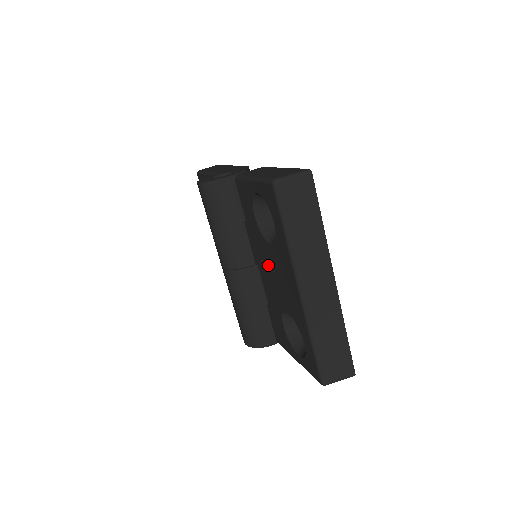
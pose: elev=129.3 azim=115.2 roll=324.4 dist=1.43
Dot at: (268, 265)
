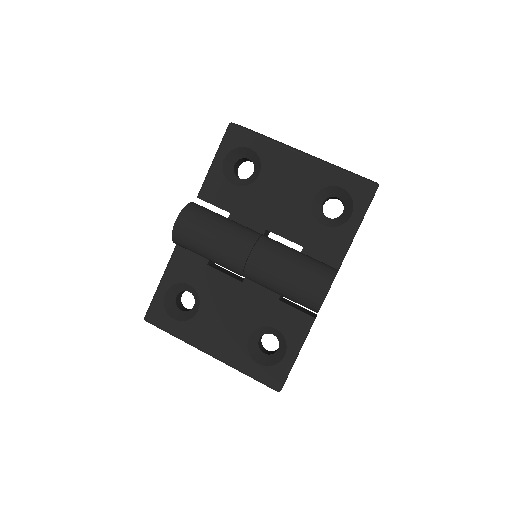
Dot at: (271, 199)
